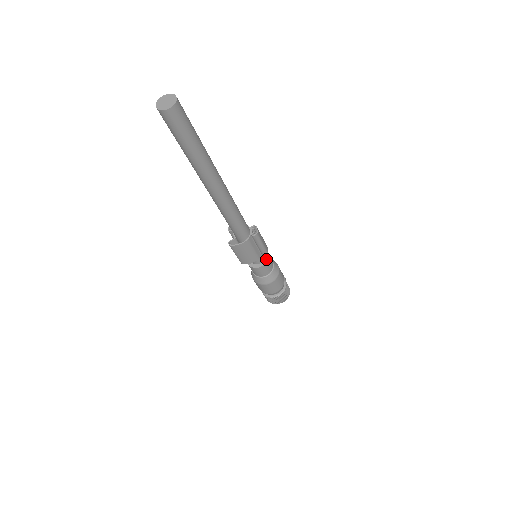
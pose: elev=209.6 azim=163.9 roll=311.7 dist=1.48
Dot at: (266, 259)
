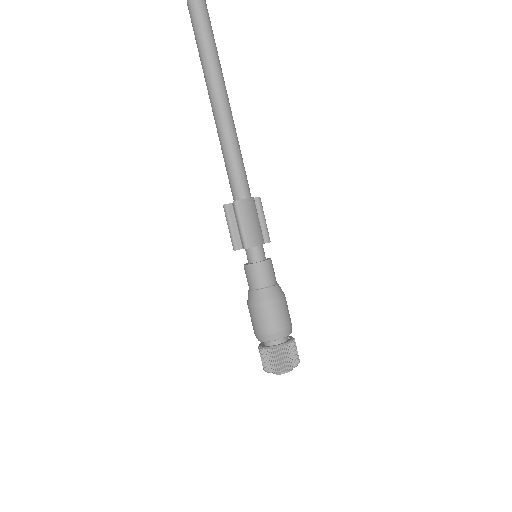
Dot at: (269, 258)
